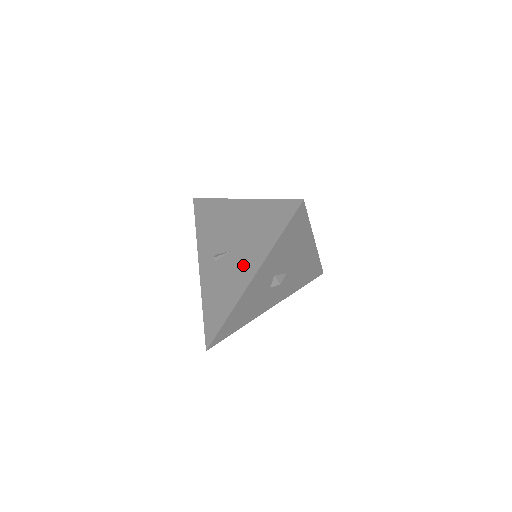
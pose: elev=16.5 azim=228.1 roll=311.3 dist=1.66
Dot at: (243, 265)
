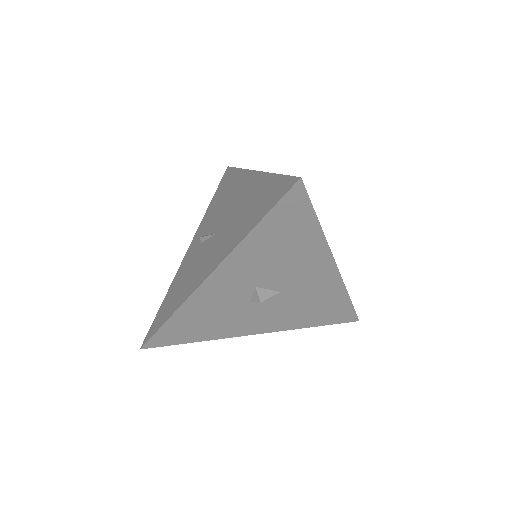
Dot at: (213, 254)
